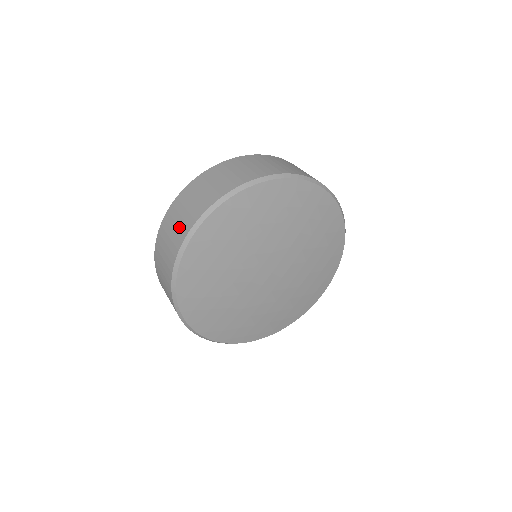
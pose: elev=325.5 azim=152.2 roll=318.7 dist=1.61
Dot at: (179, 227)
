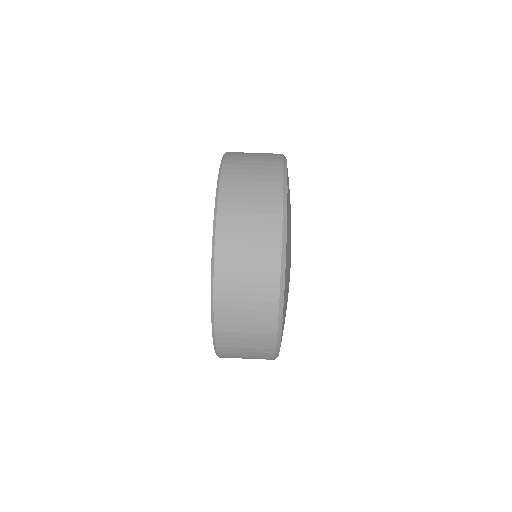
Dot at: occluded
